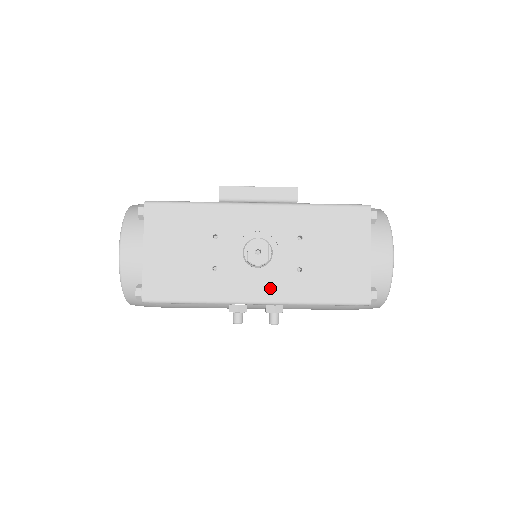
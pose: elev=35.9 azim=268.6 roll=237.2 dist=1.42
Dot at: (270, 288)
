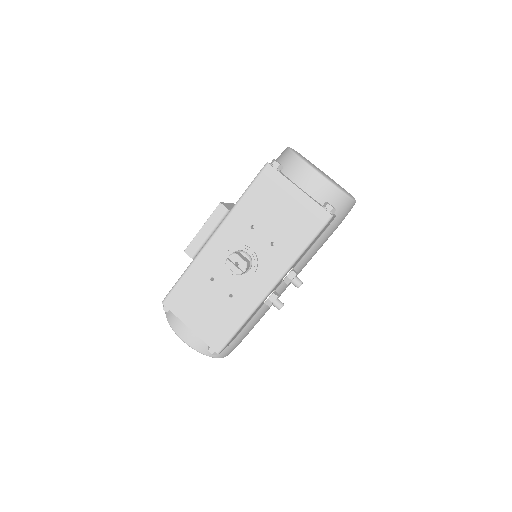
Dot at: (269, 273)
